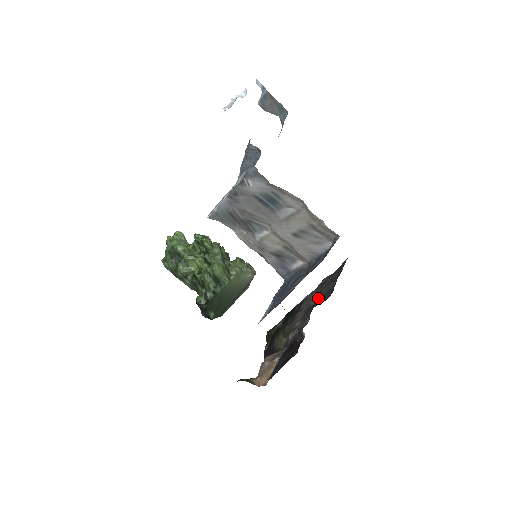
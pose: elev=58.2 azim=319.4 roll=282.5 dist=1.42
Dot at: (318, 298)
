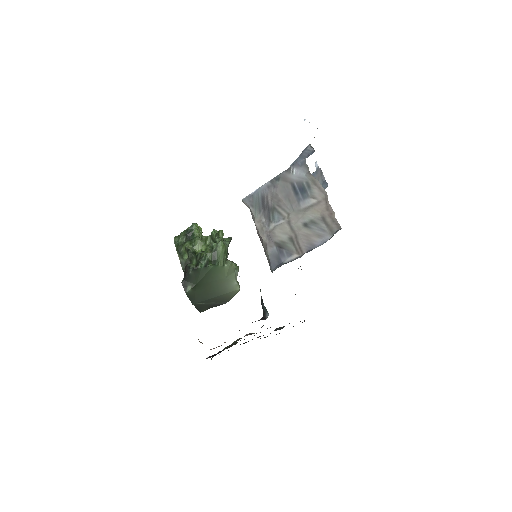
Dot at: occluded
